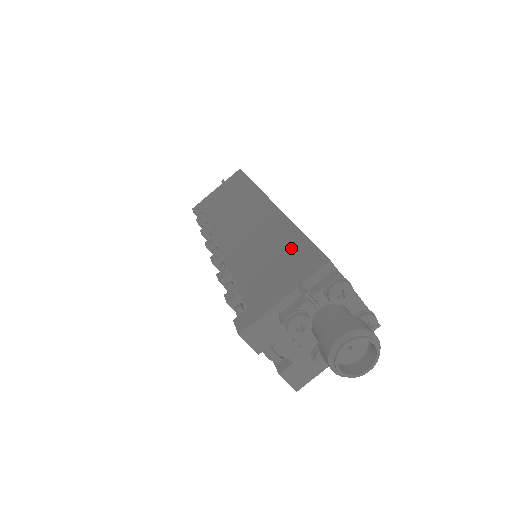
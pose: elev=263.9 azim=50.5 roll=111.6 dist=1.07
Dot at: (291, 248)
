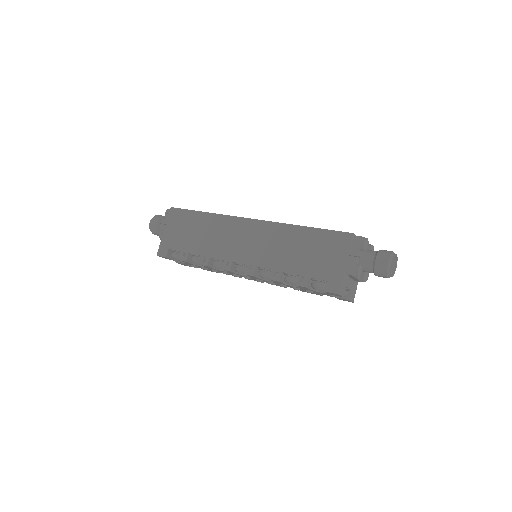
Dot at: (315, 239)
